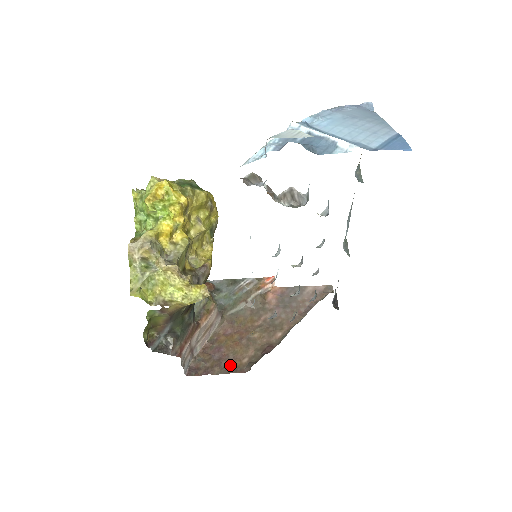
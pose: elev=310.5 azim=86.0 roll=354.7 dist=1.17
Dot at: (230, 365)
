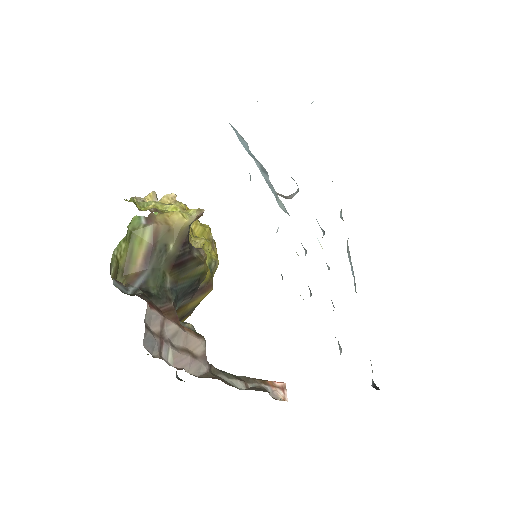
Dot at: occluded
